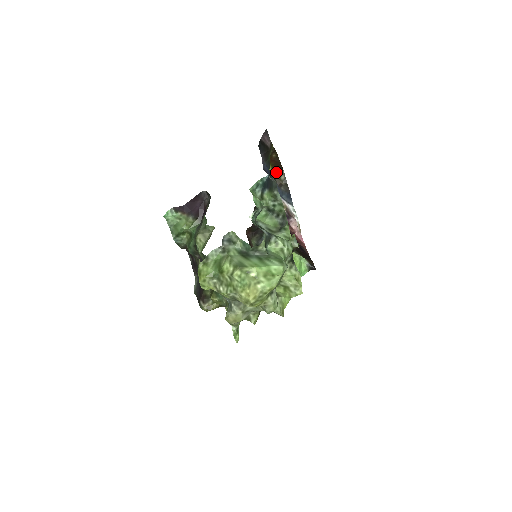
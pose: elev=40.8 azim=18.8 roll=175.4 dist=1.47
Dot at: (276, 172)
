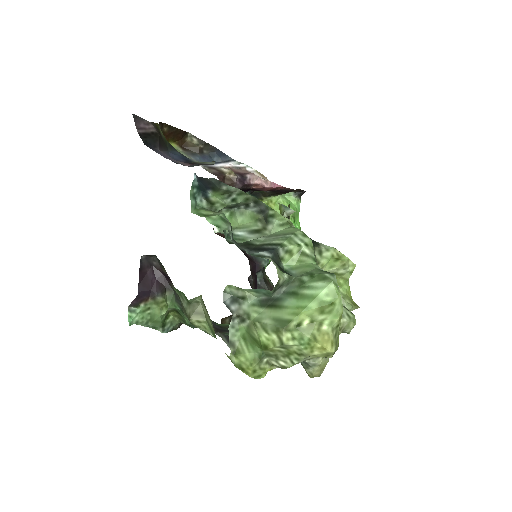
Dot at: (183, 142)
